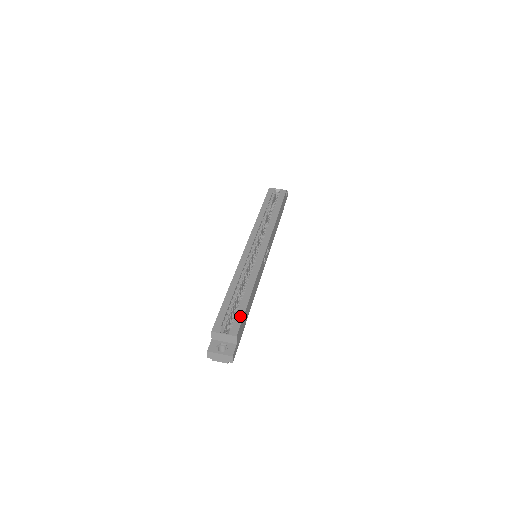
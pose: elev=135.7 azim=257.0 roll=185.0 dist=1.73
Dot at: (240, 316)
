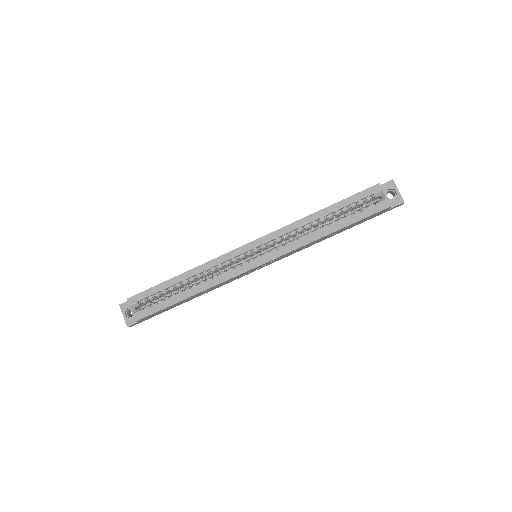
Dot at: (156, 309)
